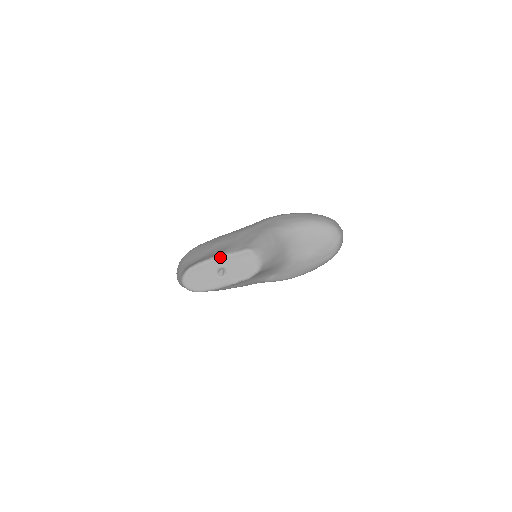
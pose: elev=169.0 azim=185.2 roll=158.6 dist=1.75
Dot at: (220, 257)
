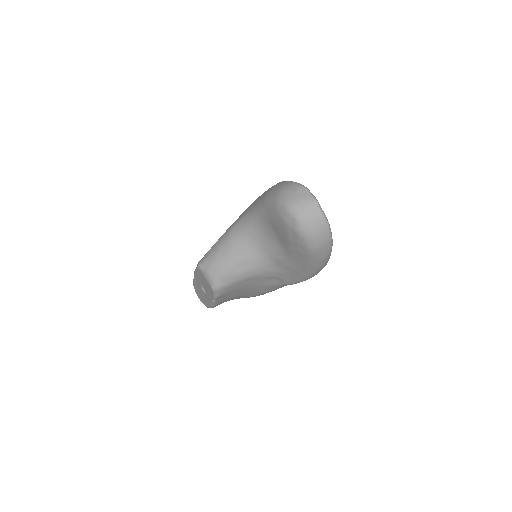
Dot at: (194, 274)
